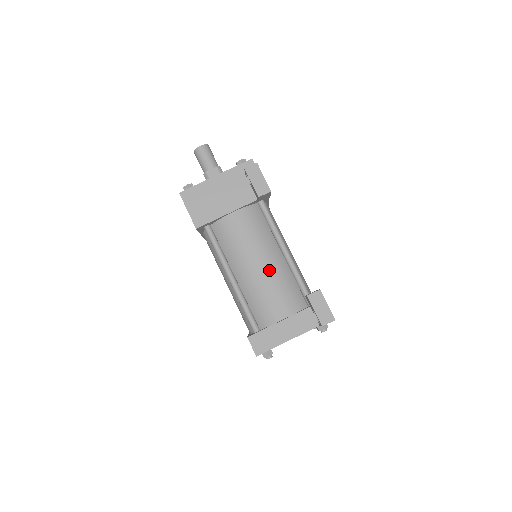
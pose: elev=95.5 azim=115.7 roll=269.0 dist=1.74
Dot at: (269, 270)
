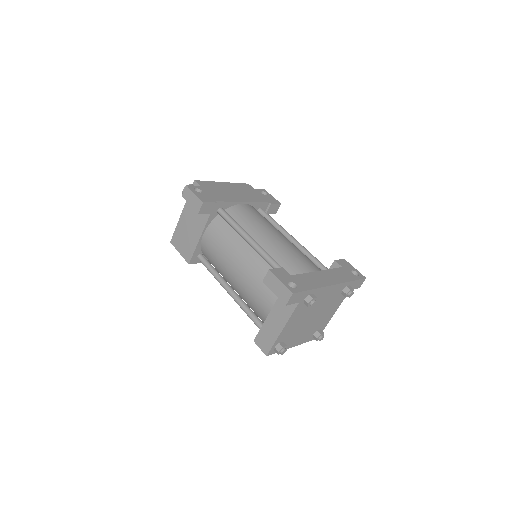
Dot at: (244, 270)
